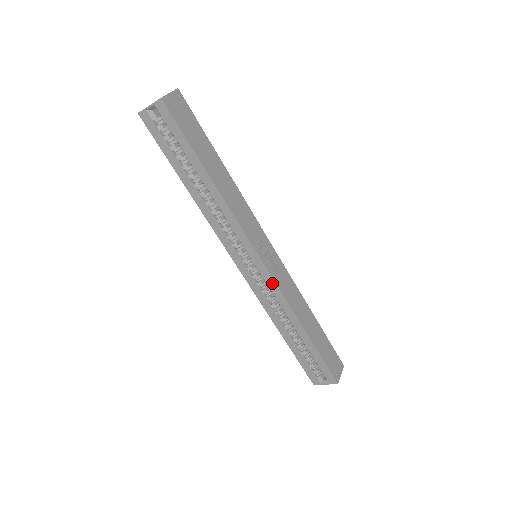
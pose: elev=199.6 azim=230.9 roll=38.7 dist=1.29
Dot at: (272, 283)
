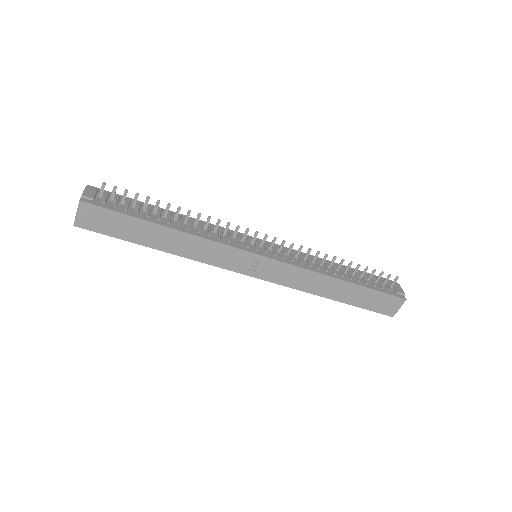
Dot at: (274, 281)
